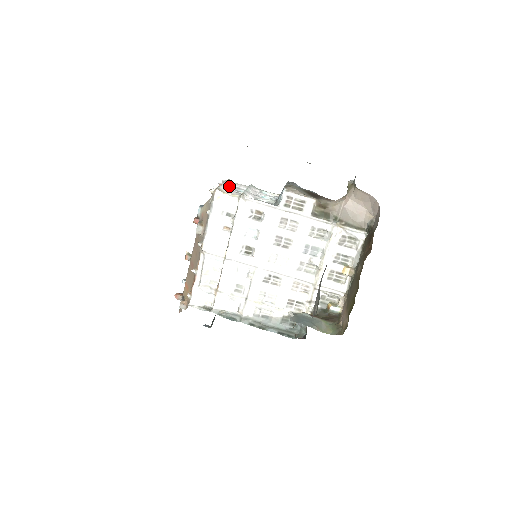
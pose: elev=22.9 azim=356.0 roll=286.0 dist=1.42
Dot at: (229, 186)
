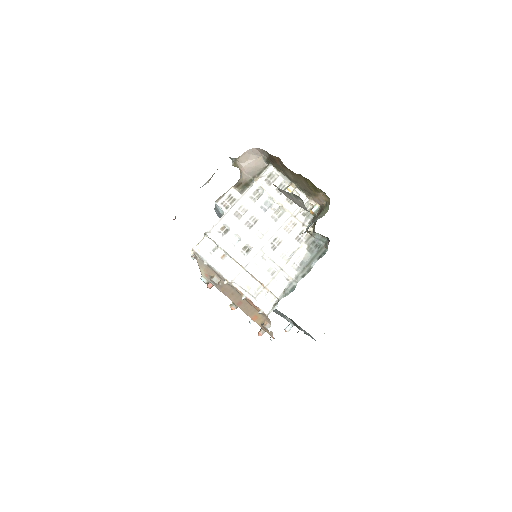
Dot at: occluded
